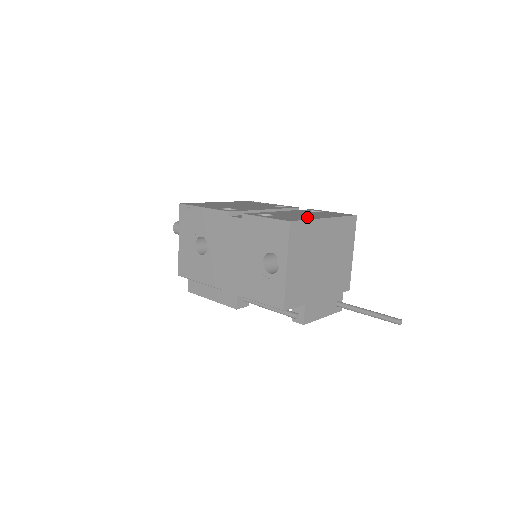
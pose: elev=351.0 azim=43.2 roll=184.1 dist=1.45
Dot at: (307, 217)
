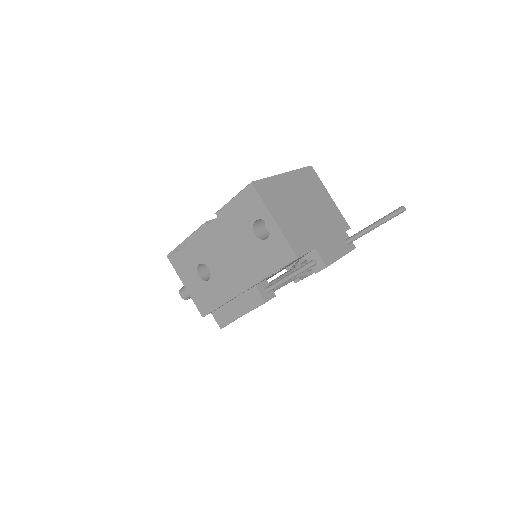
Dot at: occluded
